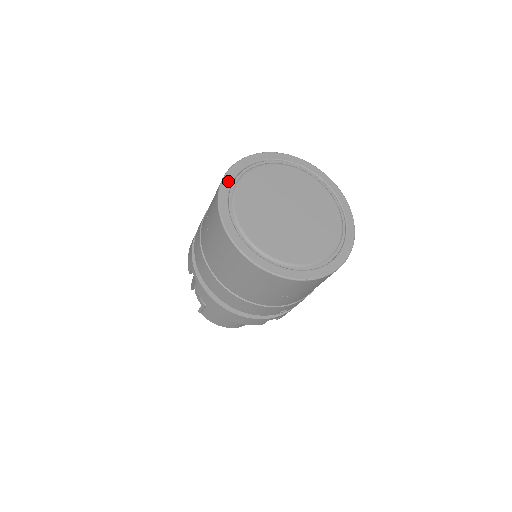
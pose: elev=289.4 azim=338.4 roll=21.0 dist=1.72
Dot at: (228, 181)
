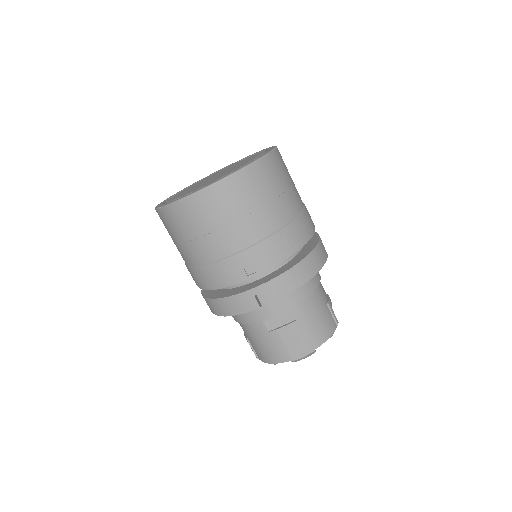
Dot at: (181, 190)
